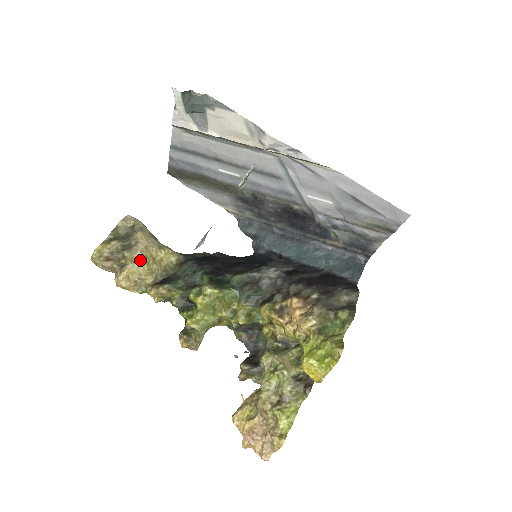
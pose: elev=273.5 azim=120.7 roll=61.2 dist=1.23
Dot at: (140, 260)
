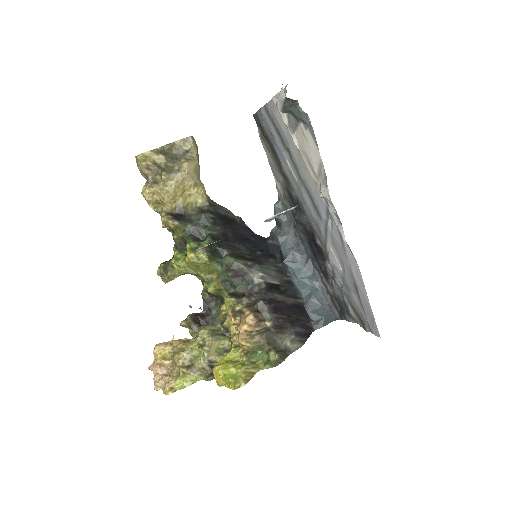
Dot at: (170, 188)
